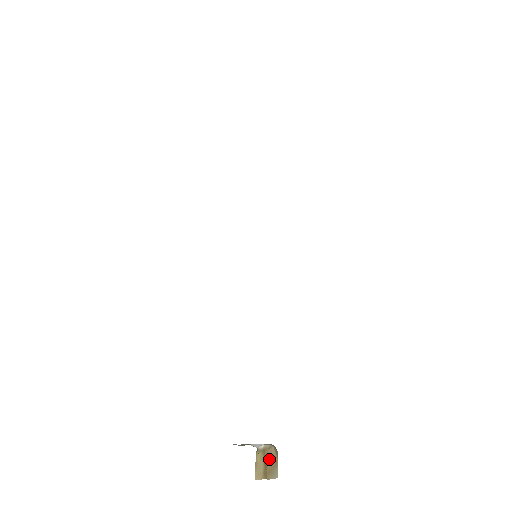
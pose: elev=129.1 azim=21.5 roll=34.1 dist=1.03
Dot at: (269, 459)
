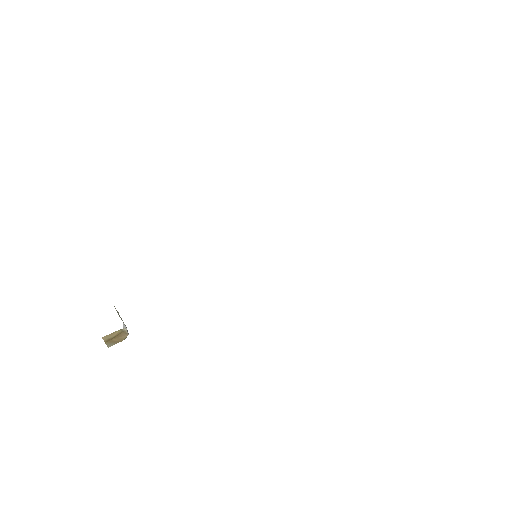
Dot at: (119, 337)
